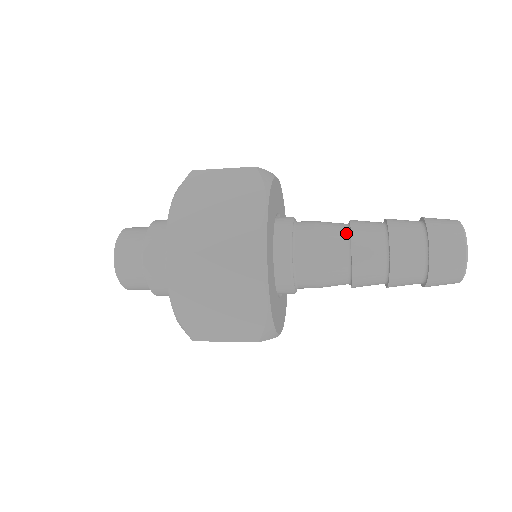
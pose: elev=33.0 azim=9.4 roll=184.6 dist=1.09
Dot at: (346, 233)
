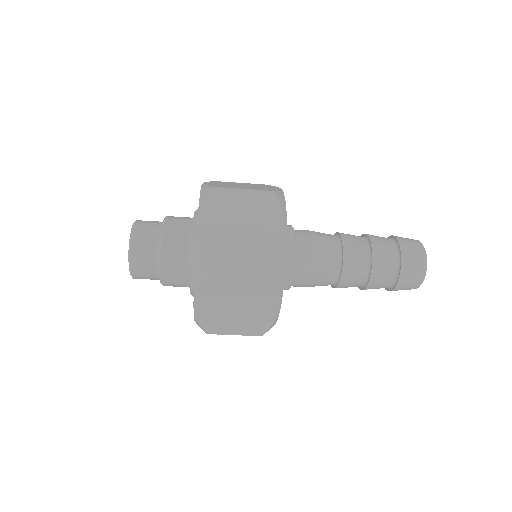
Dot at: (338, 249)
